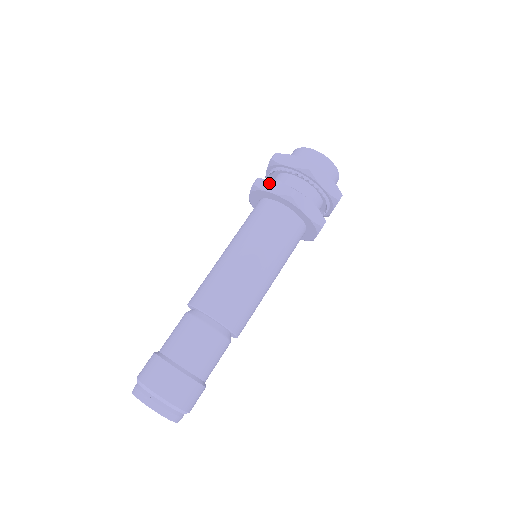
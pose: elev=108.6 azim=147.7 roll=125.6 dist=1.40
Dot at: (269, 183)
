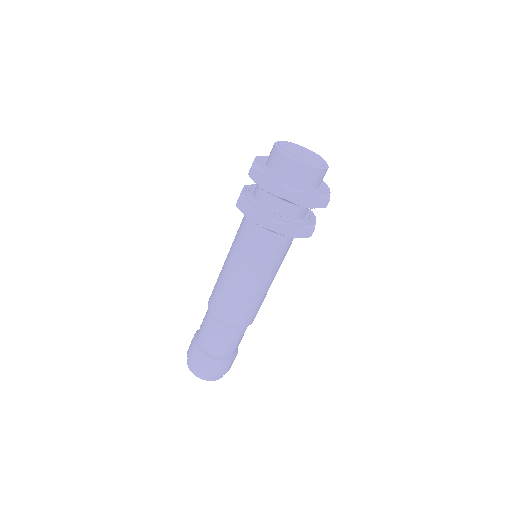
Dot at: (289, 228)
